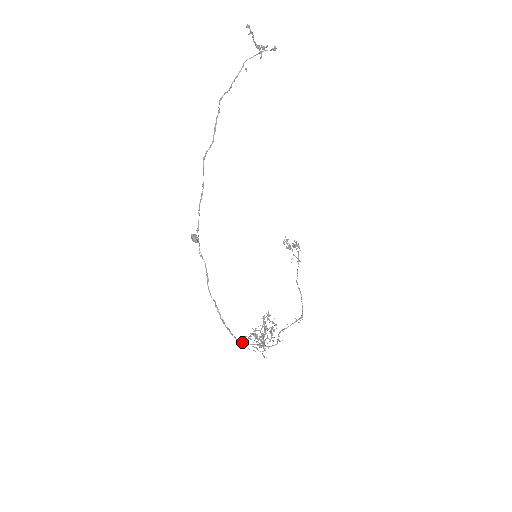
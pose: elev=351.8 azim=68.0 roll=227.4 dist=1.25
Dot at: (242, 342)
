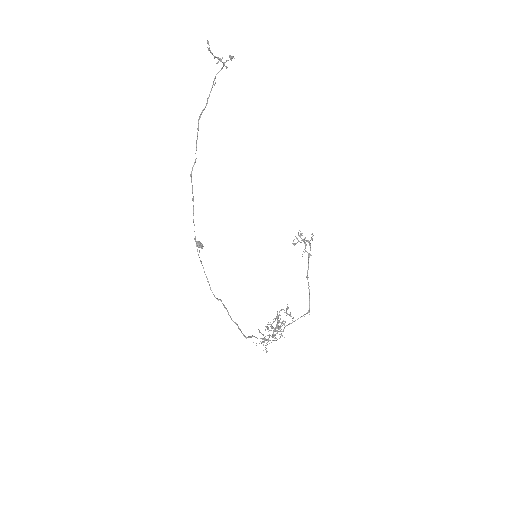
Dot at: (249, 336)
